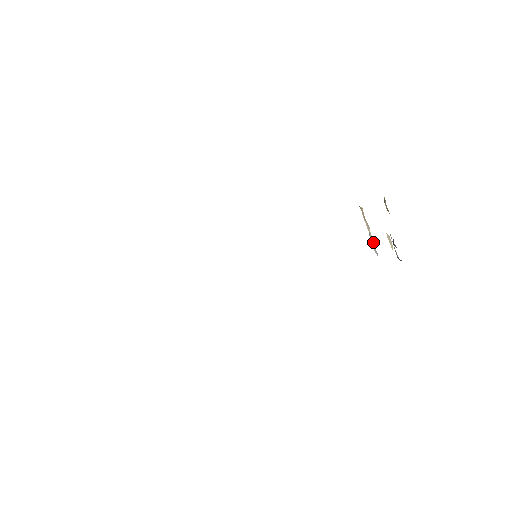
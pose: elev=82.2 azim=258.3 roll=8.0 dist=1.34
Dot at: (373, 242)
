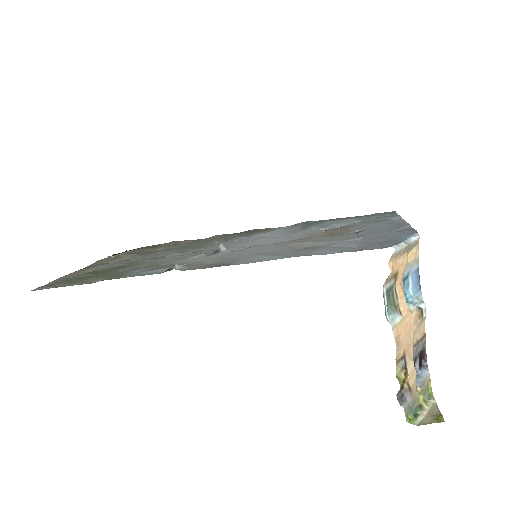
Dot at: (410, 269)
